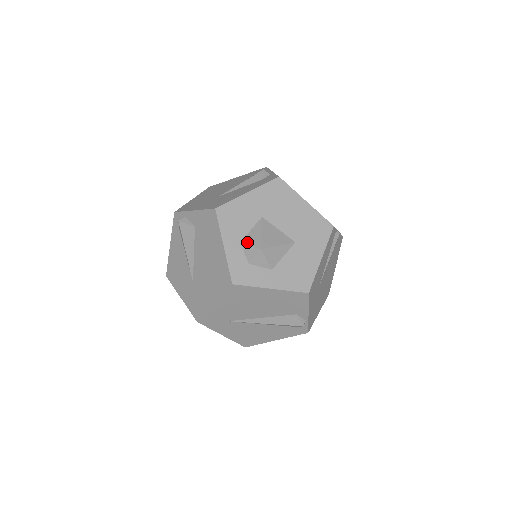
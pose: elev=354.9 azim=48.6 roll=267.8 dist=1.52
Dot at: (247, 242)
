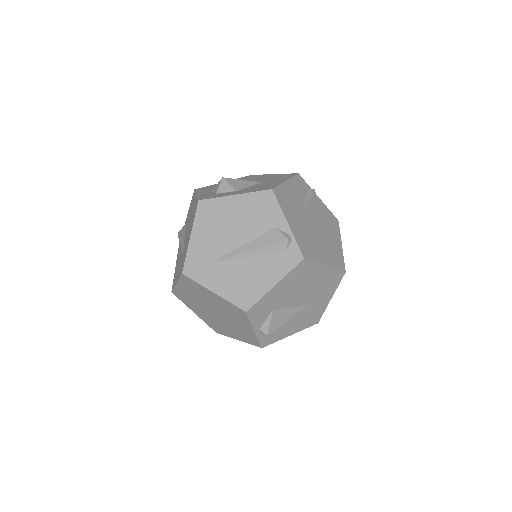
Dot at: occluded
